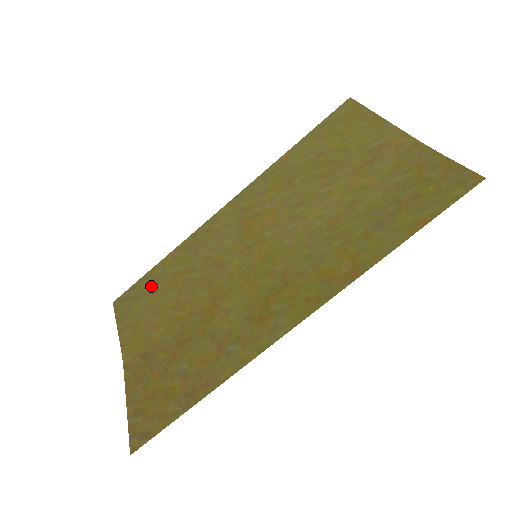
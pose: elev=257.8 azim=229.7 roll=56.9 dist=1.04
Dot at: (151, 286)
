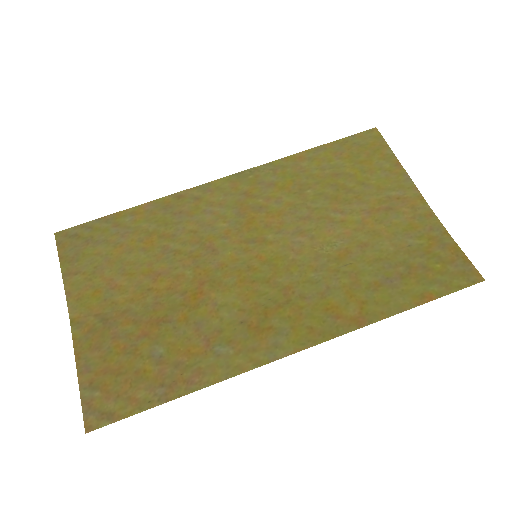
Dot at: (114, 235)
